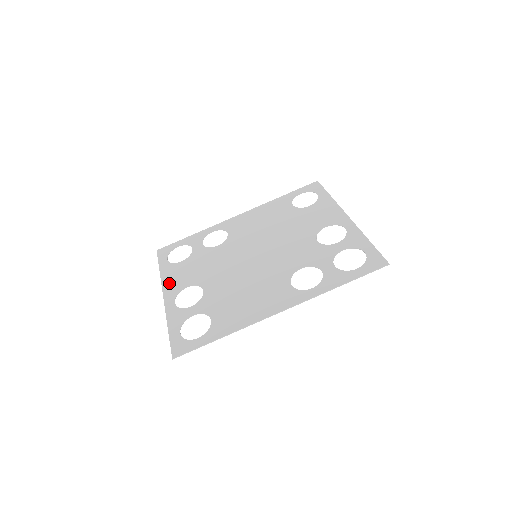
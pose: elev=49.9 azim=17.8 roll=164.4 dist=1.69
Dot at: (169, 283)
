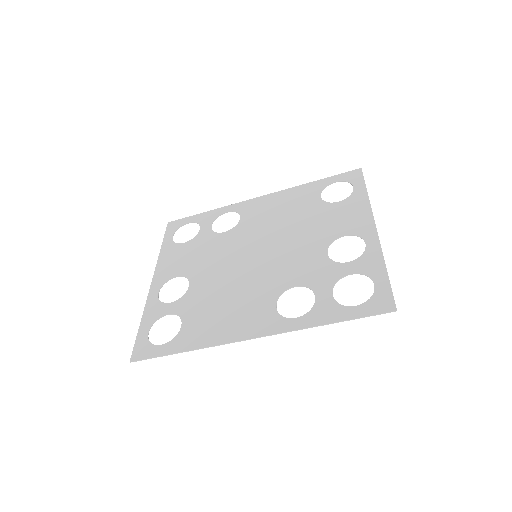
Dot at: (163, 267)
